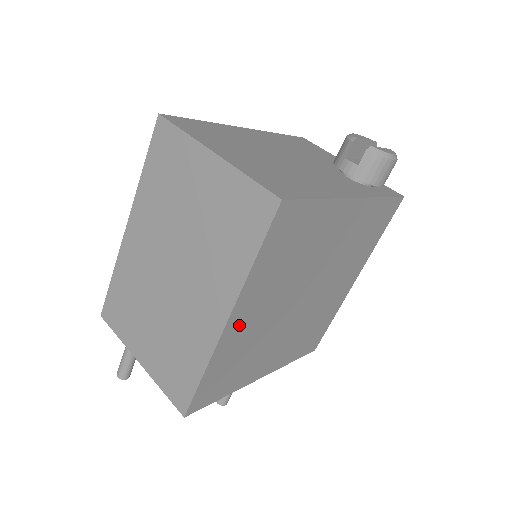
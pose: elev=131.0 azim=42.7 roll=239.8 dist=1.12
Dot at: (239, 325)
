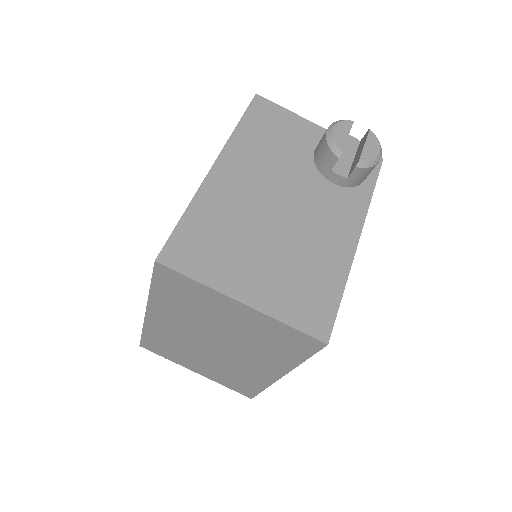
Dot at: occluded
